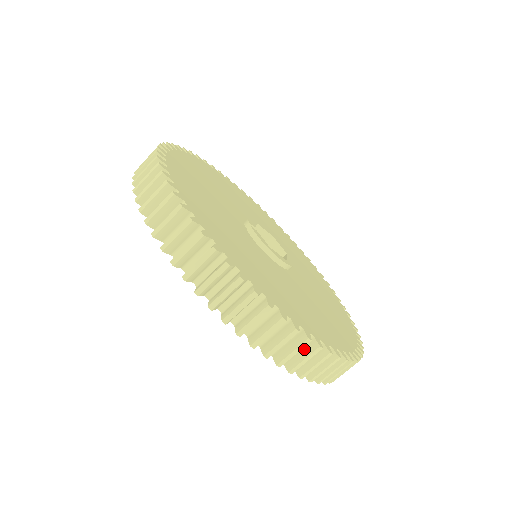
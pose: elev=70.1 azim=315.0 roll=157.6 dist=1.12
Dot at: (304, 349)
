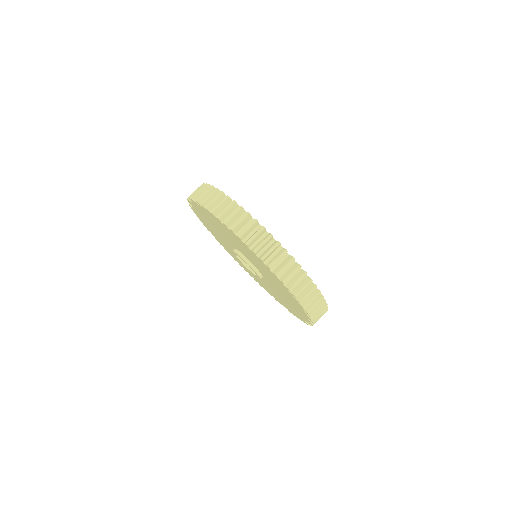
Dot at: (234, 213)
